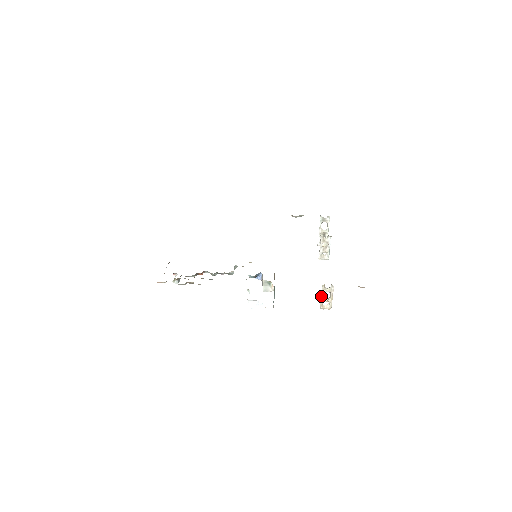
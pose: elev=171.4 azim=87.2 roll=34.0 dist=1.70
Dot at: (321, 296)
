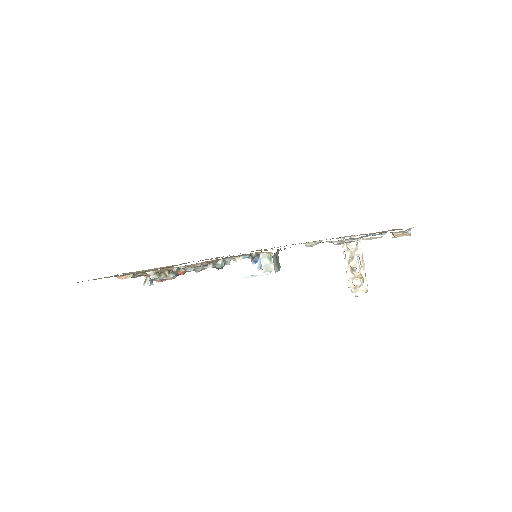
Dot at: (347, 265)
